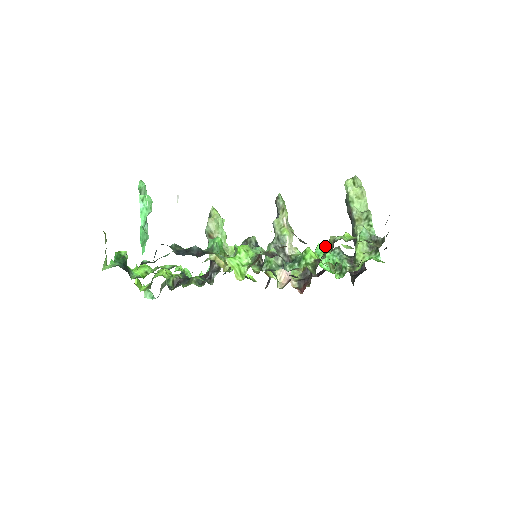
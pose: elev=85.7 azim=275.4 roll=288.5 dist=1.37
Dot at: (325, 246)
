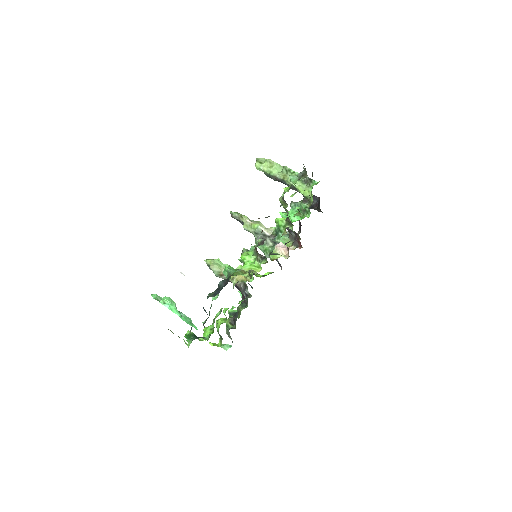
Dot at: occluded
